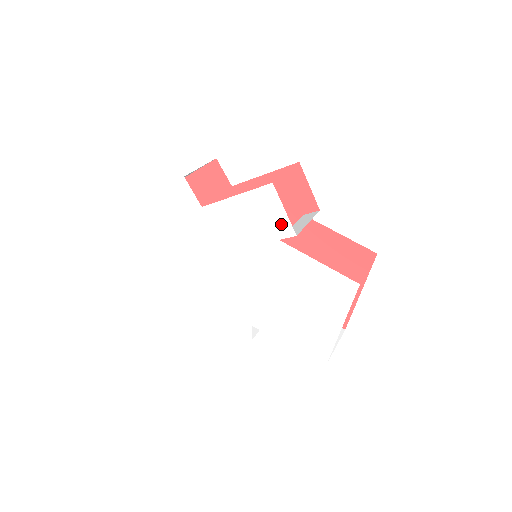
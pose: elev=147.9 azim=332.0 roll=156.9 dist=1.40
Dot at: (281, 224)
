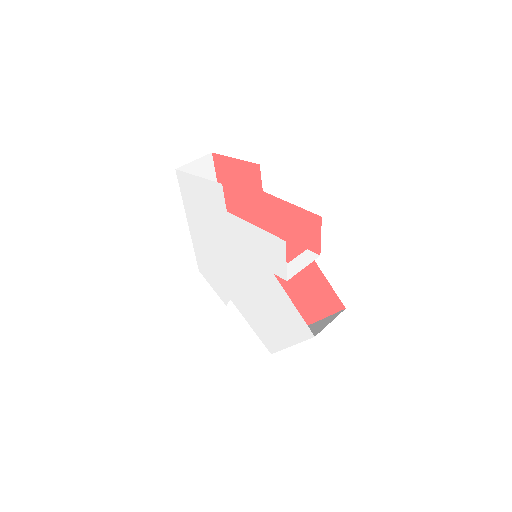
Dot at: (280, 267)
